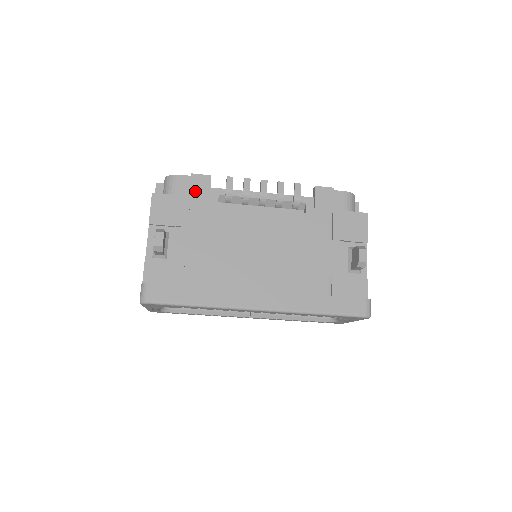
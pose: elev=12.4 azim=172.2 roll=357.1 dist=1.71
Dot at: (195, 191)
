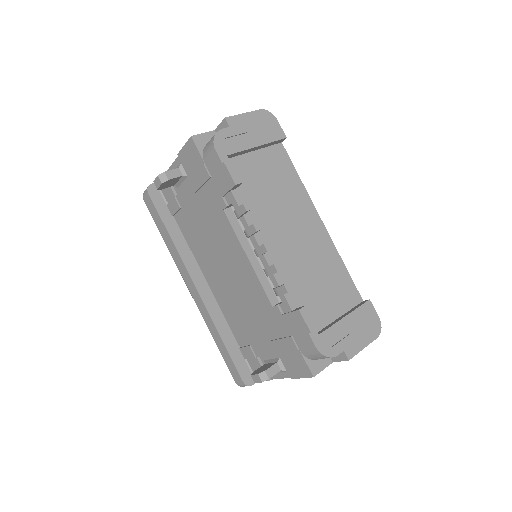
Dot at: (217, 178)
